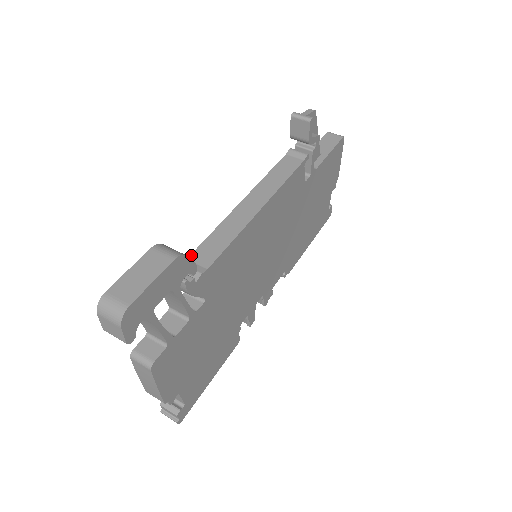
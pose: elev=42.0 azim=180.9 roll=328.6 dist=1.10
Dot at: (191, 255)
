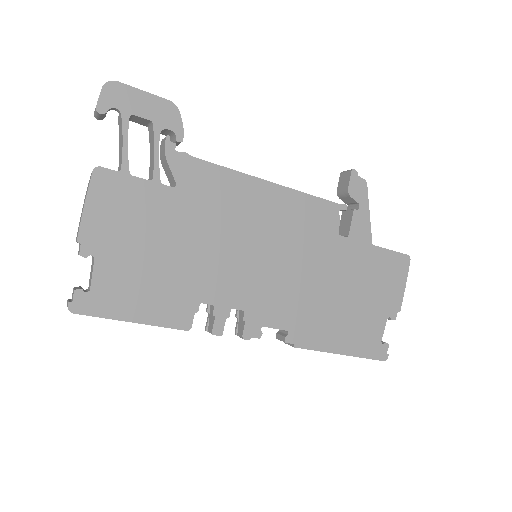
Dot at: occluded
